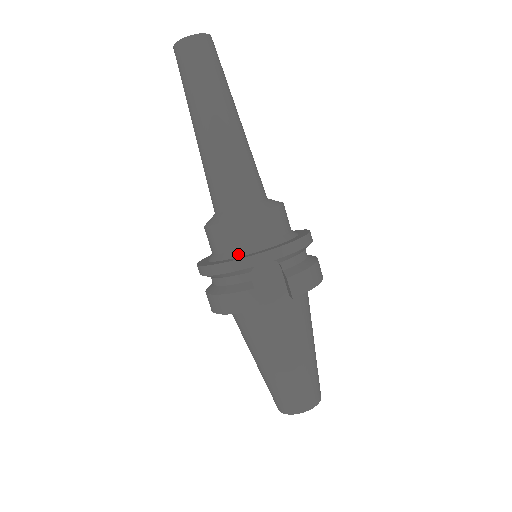
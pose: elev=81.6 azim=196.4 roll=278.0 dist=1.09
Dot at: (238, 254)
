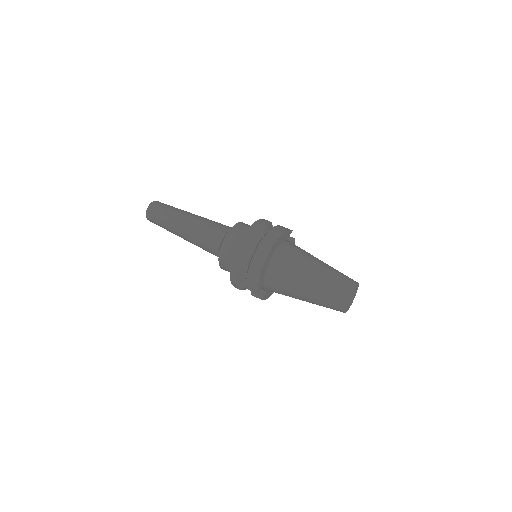
Dot at: occluded
